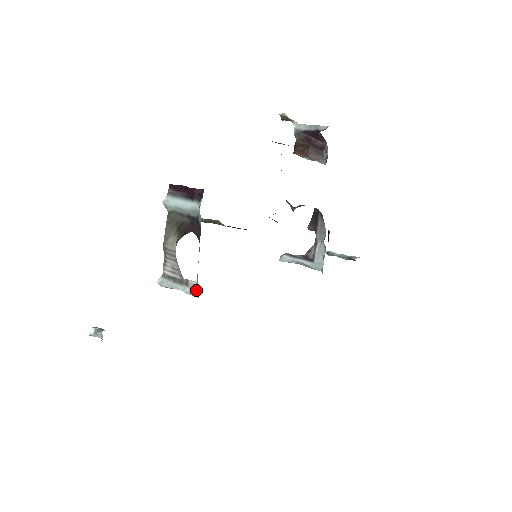
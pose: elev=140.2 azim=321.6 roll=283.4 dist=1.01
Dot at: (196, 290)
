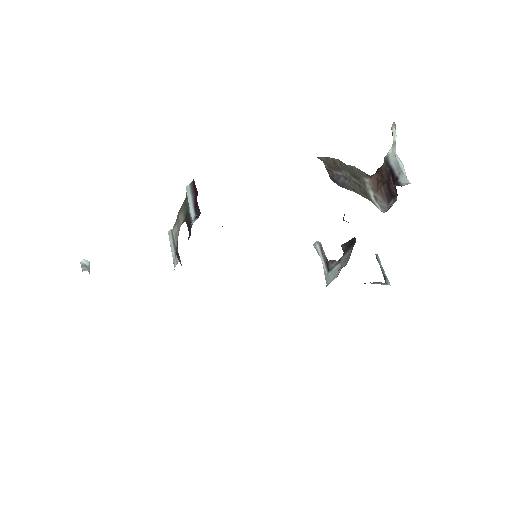
Dot at: occluded
